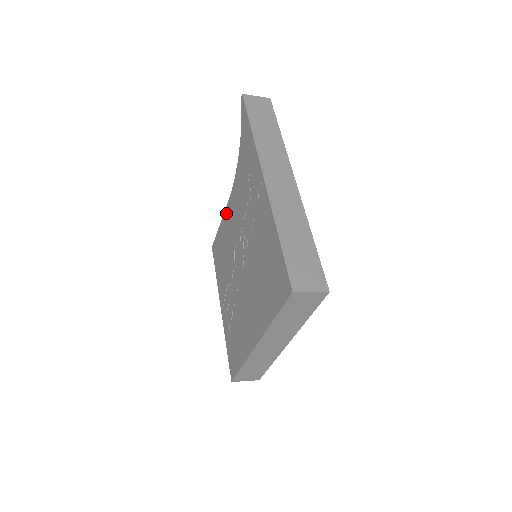
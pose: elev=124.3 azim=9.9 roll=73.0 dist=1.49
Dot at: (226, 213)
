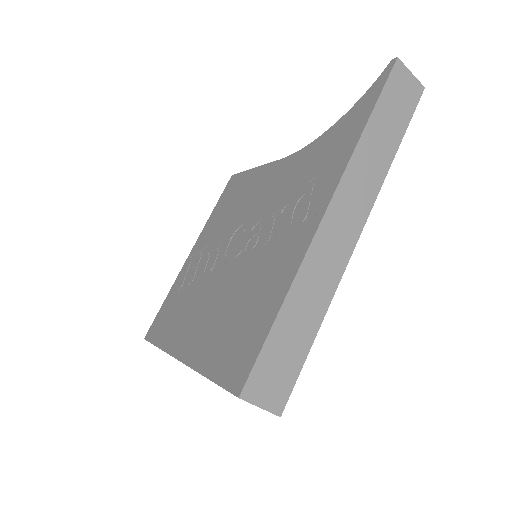
Dot at: (268, 169)
